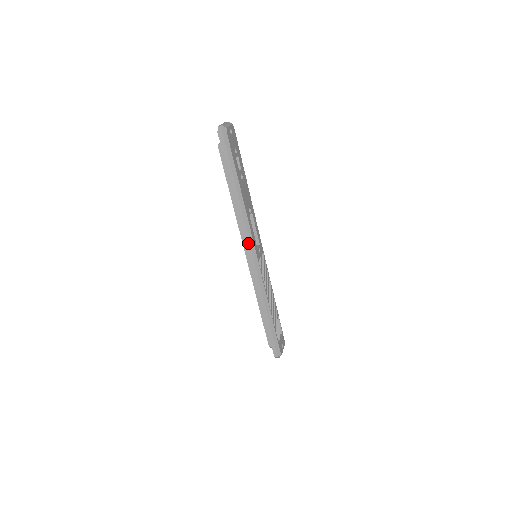
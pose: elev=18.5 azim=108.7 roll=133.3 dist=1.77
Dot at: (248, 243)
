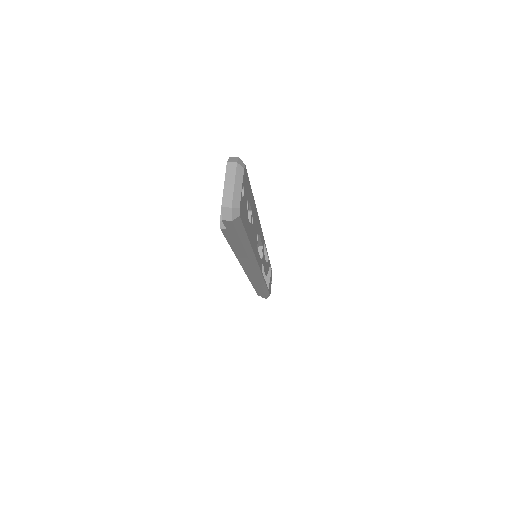
Dot at: (252, 270)
